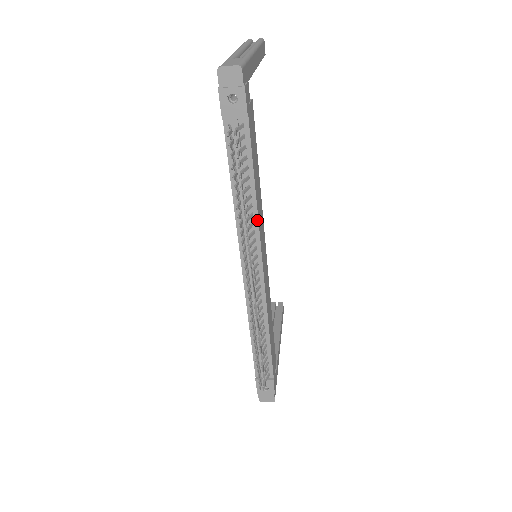
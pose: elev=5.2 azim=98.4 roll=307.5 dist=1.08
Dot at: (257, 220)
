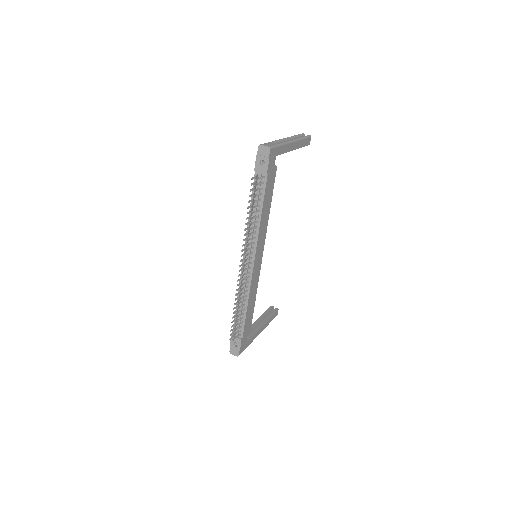
Dot at: (258, 231)
